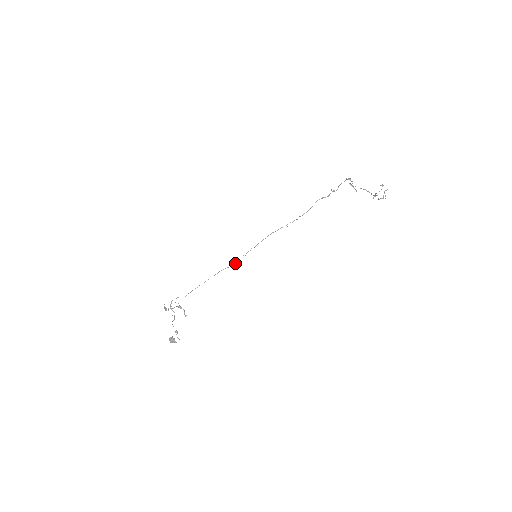
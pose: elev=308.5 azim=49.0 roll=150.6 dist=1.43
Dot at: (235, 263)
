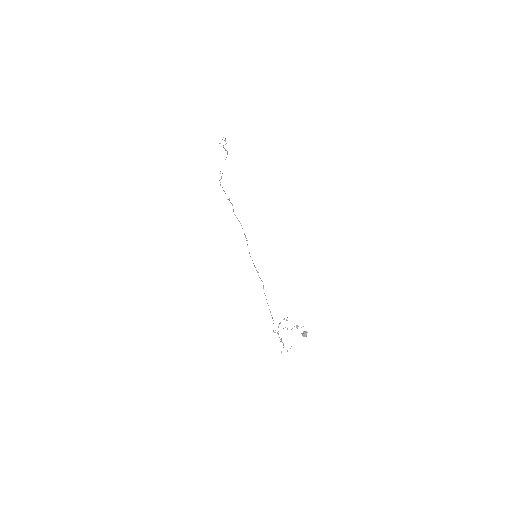
Dot at: occluded
